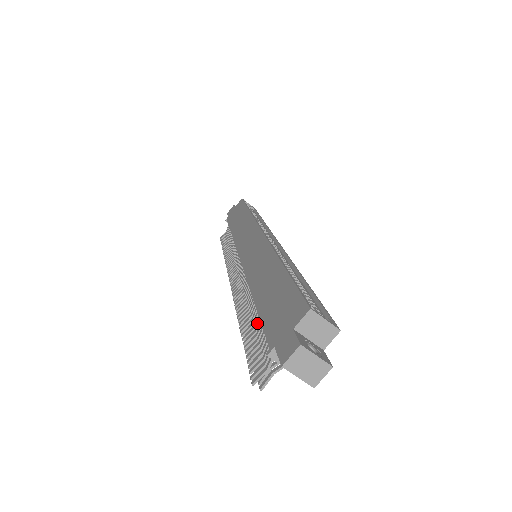
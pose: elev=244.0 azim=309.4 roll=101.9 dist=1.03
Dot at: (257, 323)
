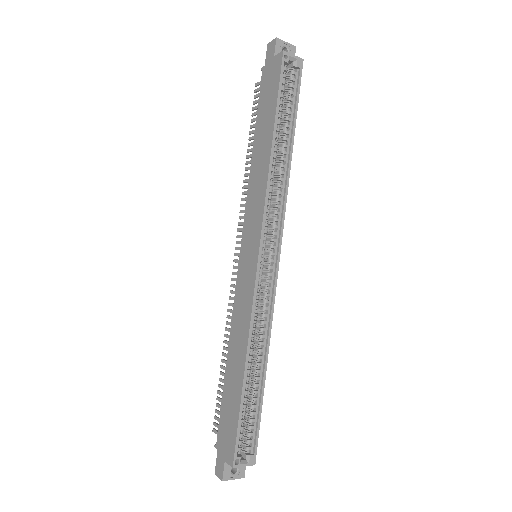
Dot at: occluded
